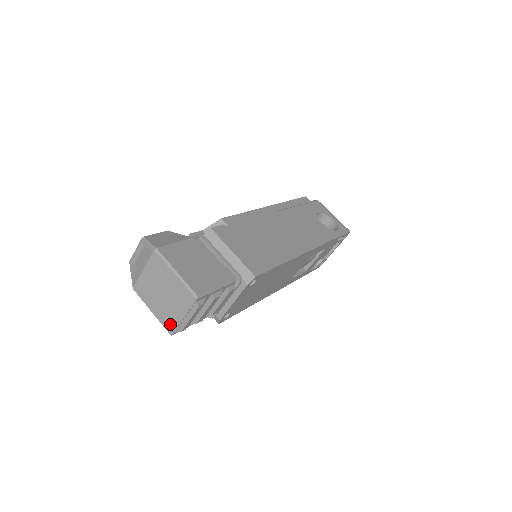
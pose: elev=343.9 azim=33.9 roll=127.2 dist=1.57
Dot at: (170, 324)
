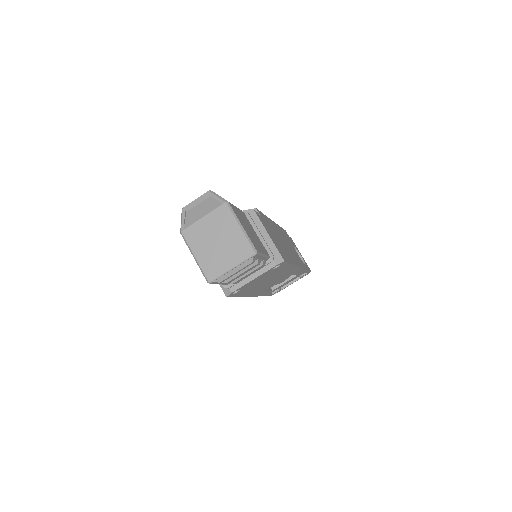
Dot at: (213, 272)
